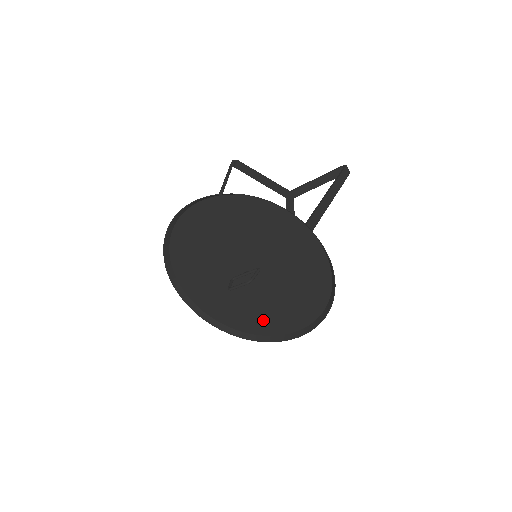
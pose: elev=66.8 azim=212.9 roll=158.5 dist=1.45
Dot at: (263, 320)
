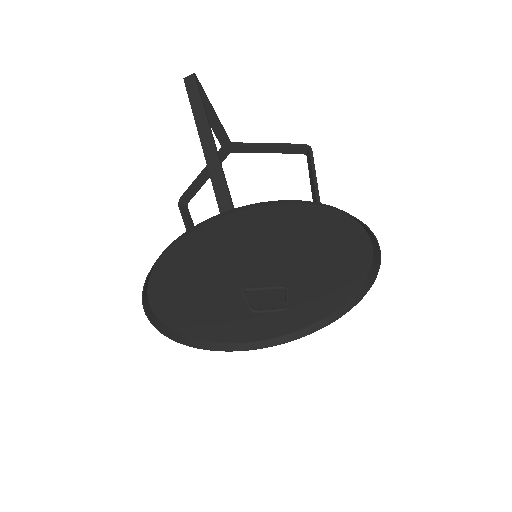
Dot at: (228, 329)
